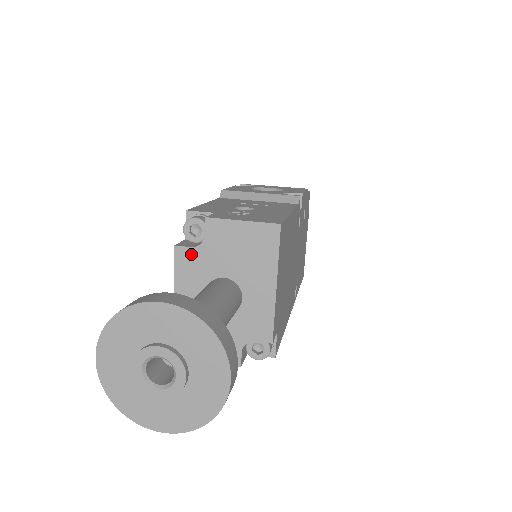
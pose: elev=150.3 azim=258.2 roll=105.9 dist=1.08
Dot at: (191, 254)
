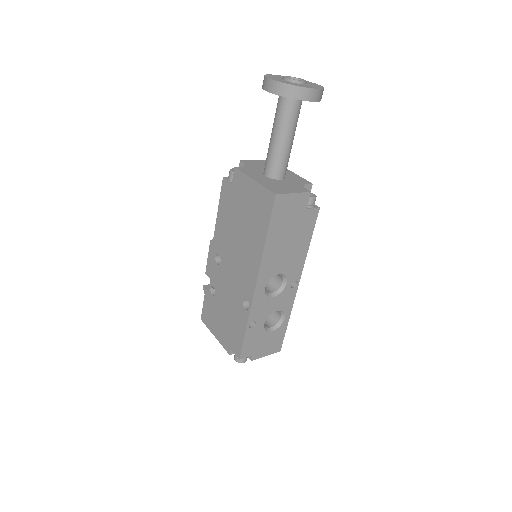
Dot at: (245, 168)
